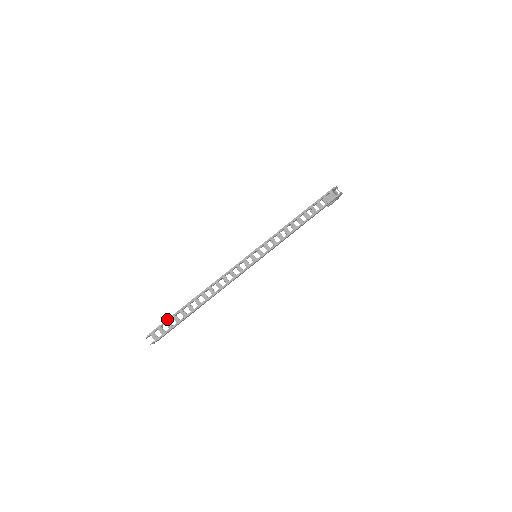
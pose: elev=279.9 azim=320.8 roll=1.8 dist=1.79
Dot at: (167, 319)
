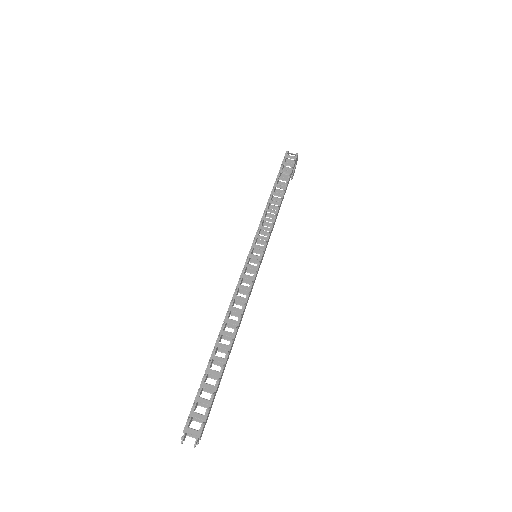
Dot at: occluded
